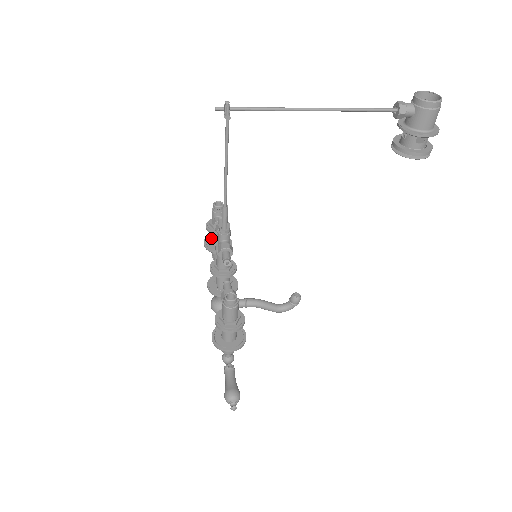
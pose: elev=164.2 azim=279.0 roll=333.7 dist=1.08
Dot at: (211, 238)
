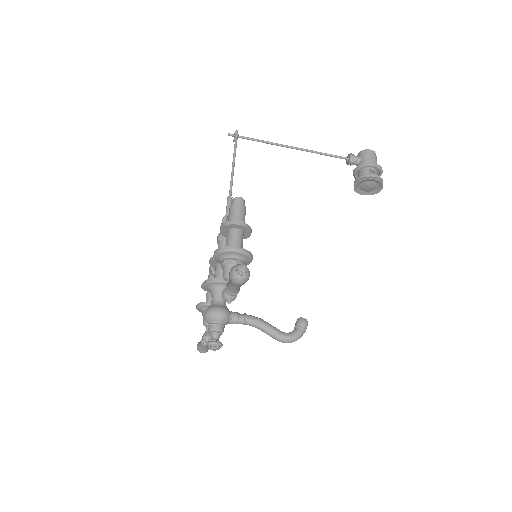
Dot at: occluded
